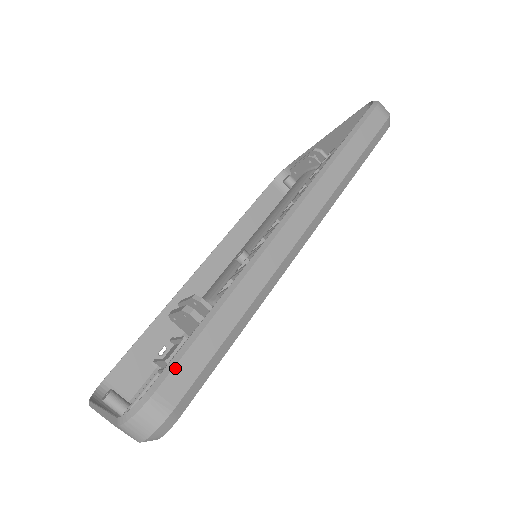
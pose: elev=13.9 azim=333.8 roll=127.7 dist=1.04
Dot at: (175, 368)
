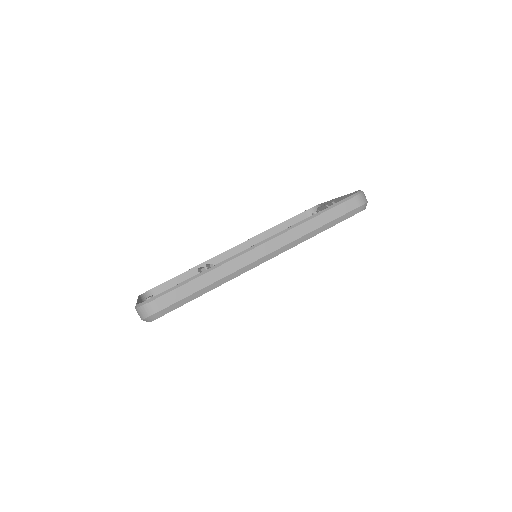
Dot at: (167, 294)
